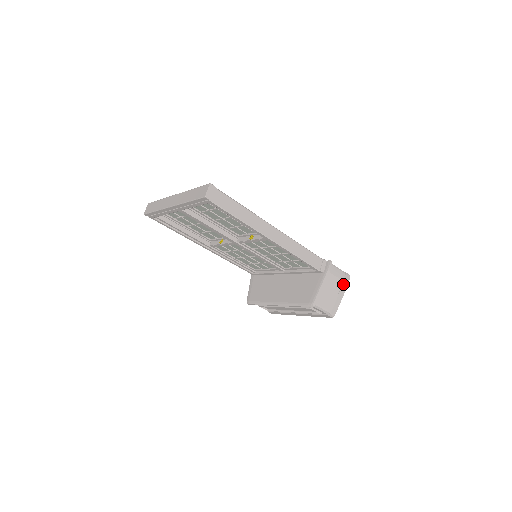
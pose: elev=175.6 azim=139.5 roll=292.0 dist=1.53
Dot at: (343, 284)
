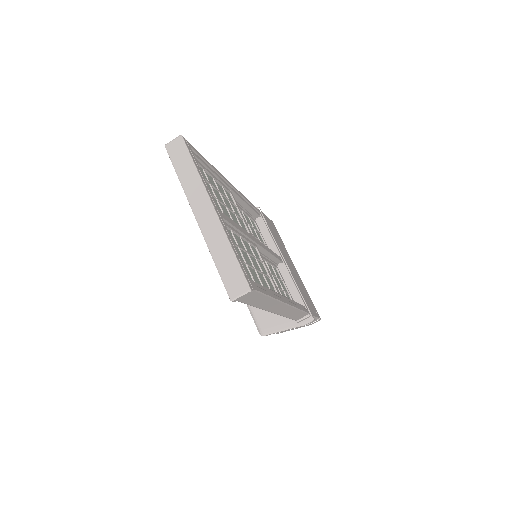
Dot at: (307, 325)
